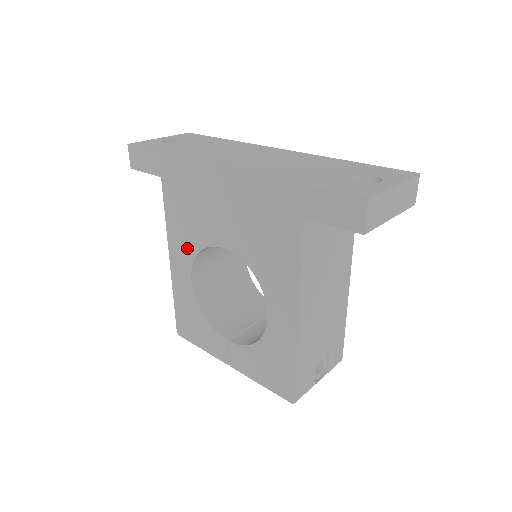
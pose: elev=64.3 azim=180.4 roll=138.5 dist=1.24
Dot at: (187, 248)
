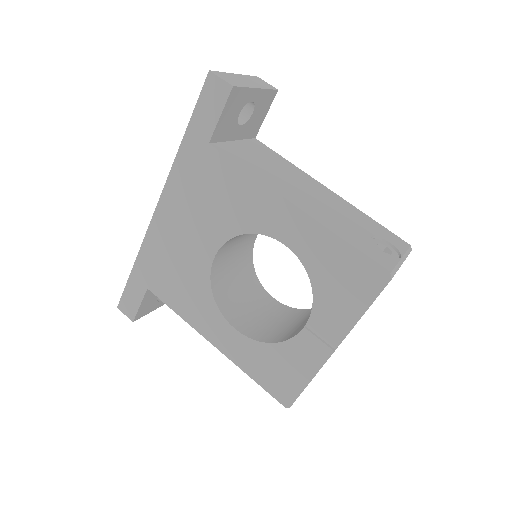
Dot at: (206, 307)
